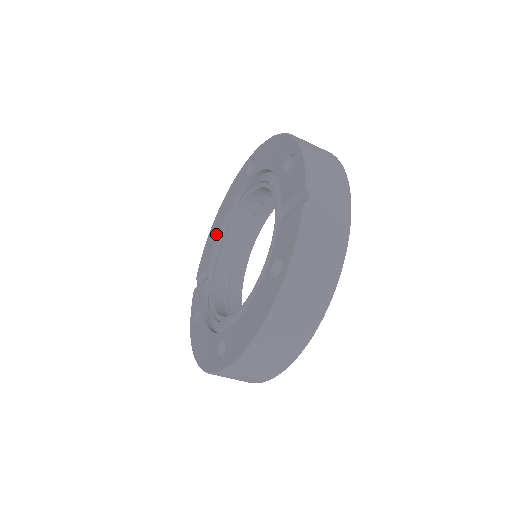
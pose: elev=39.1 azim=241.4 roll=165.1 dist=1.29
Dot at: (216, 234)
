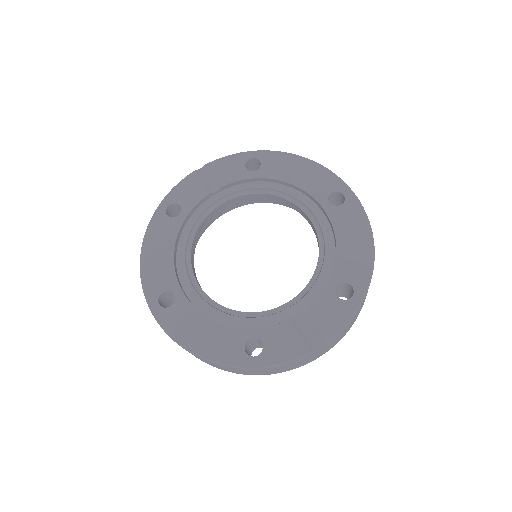
Dot at: (258, 175)
